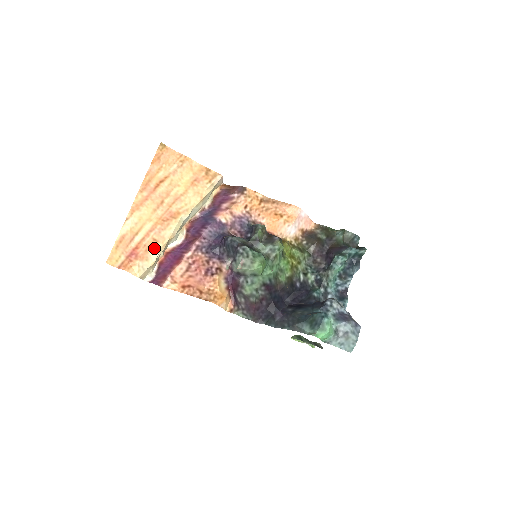
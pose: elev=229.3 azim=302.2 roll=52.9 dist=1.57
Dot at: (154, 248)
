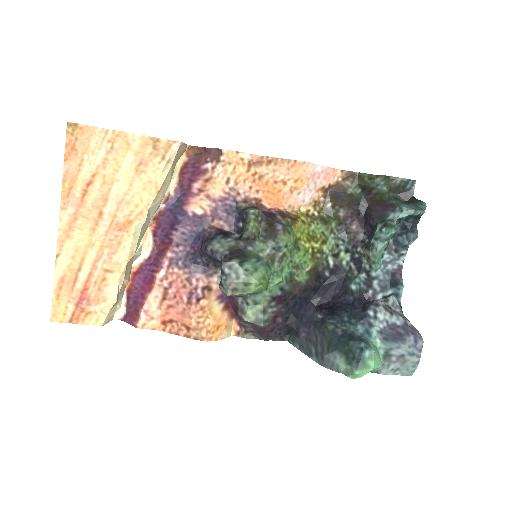
Dot at: (110, 282)
